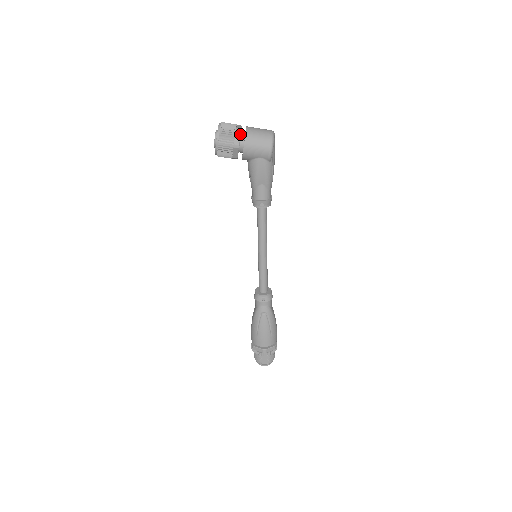
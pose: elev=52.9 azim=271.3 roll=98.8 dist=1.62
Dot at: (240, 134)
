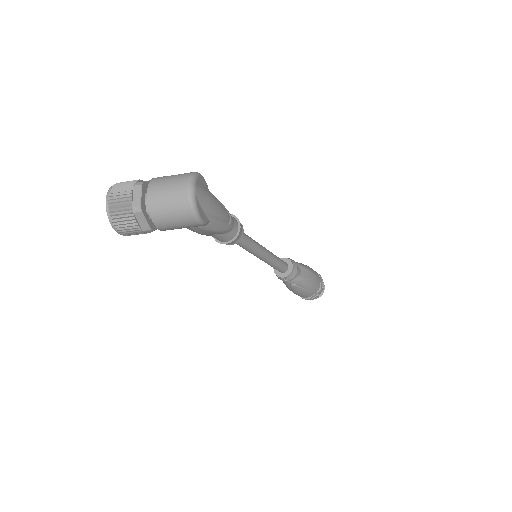
Dot at: (142, 216)
